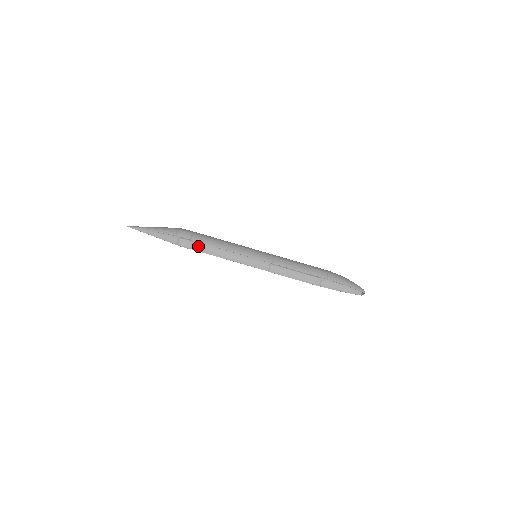
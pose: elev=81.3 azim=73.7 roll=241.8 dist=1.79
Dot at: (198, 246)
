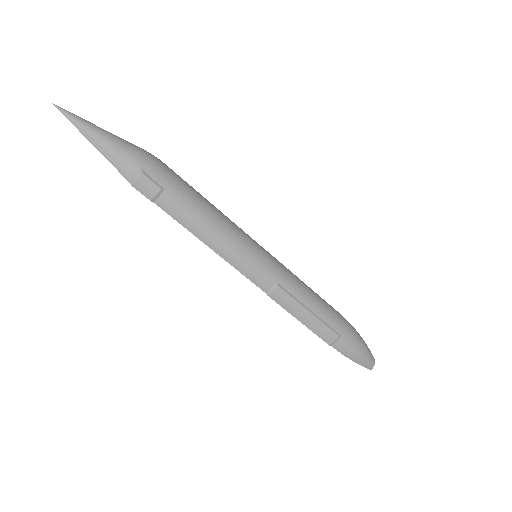
Dot at: occluded
